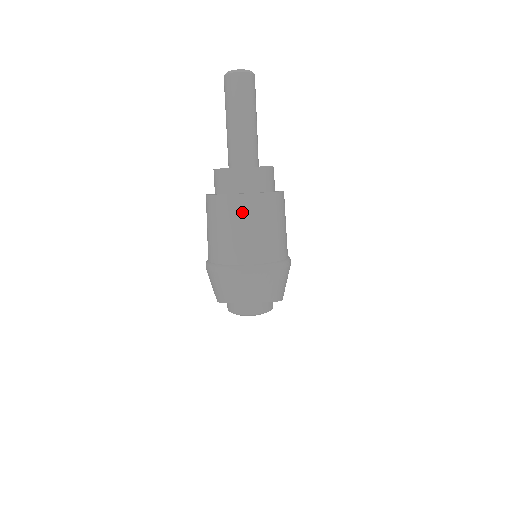
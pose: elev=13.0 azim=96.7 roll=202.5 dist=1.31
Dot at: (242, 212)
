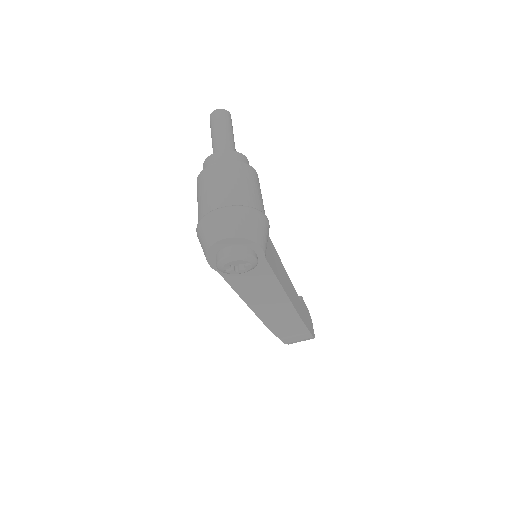
Dot at: (216, 174)
